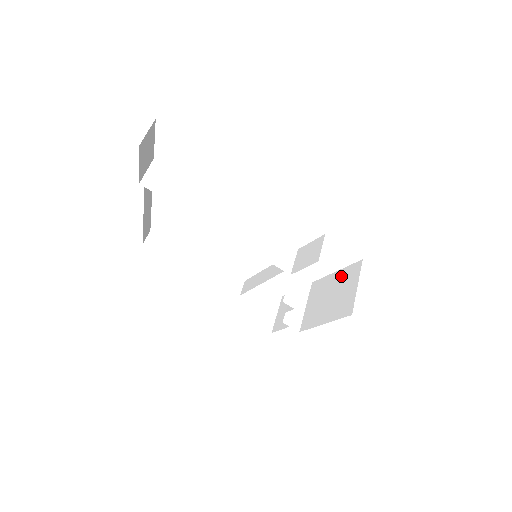
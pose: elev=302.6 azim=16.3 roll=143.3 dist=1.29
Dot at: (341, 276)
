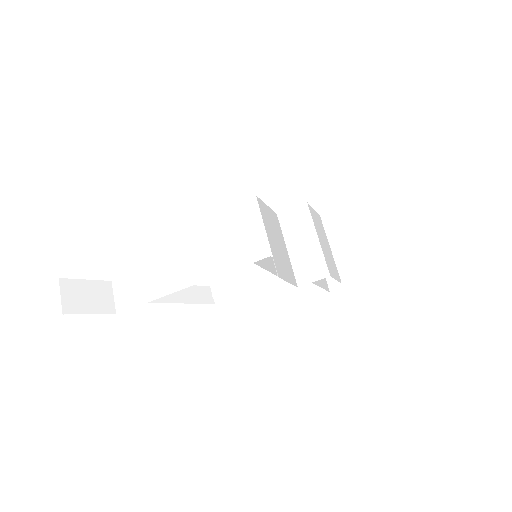
Dot at: occluded
